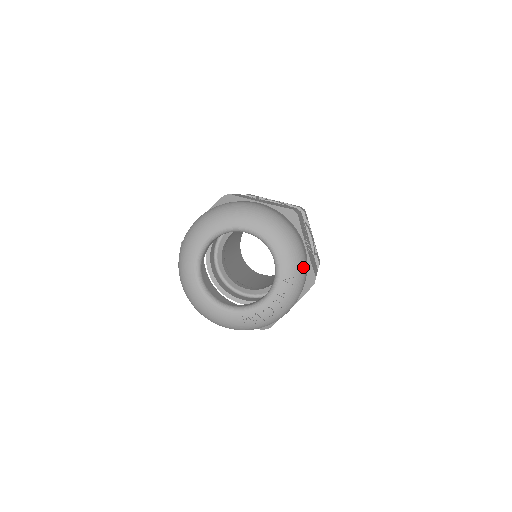
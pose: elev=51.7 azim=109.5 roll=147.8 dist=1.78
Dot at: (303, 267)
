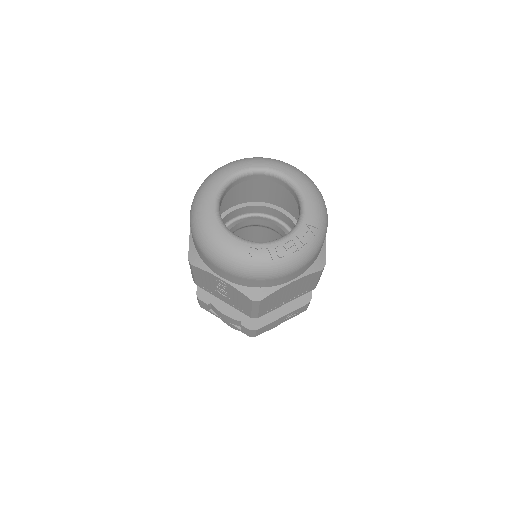
Dot at: (325, 229)
